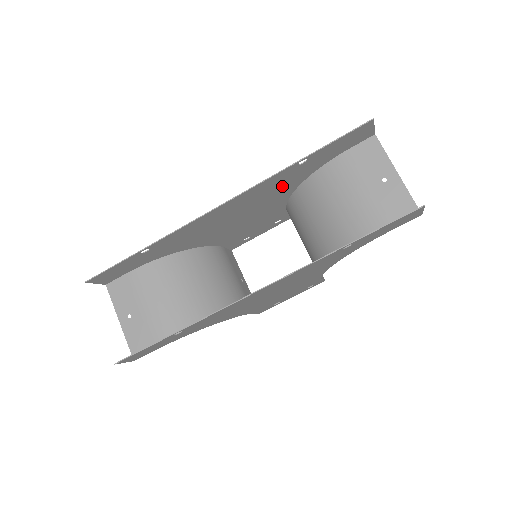
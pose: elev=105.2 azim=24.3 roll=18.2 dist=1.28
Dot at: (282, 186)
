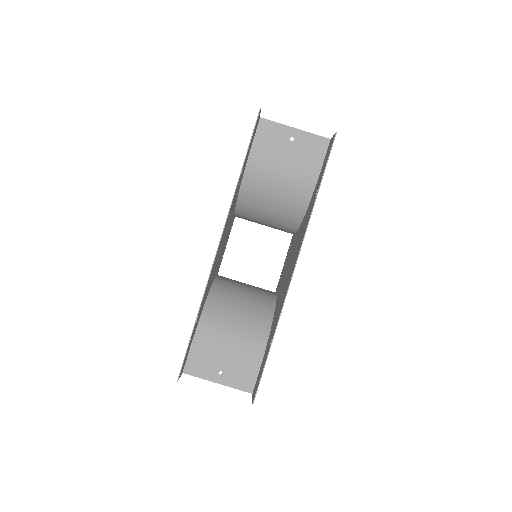
Dot at: (235, 198)
